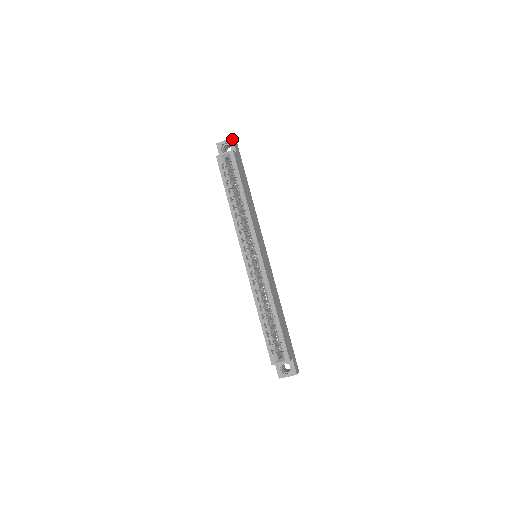
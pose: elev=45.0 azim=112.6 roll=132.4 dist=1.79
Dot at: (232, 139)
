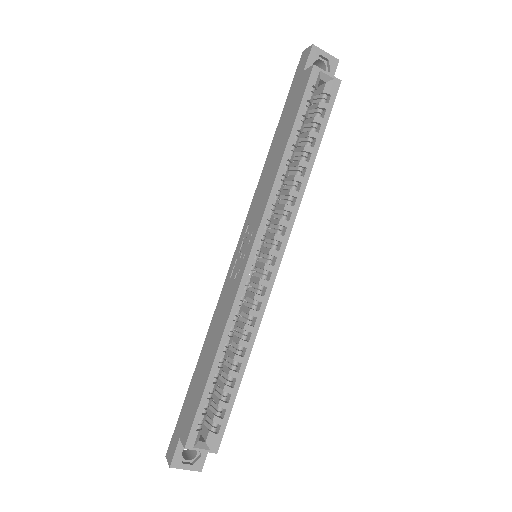
Dot at: (337, 61)
